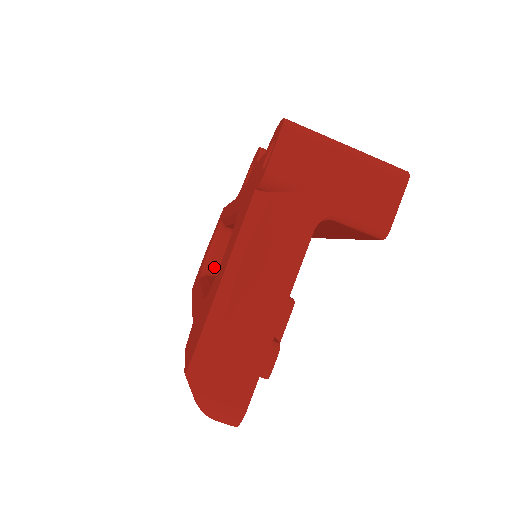
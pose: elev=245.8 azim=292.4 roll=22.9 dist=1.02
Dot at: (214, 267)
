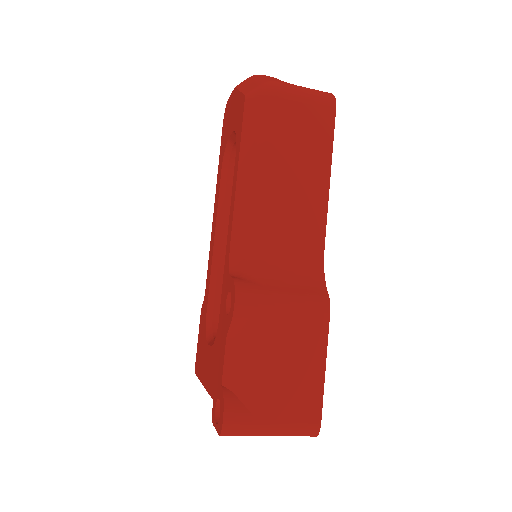
Dot at: occluded
